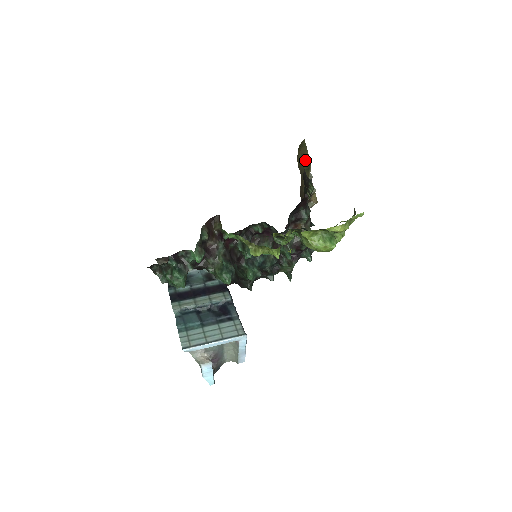
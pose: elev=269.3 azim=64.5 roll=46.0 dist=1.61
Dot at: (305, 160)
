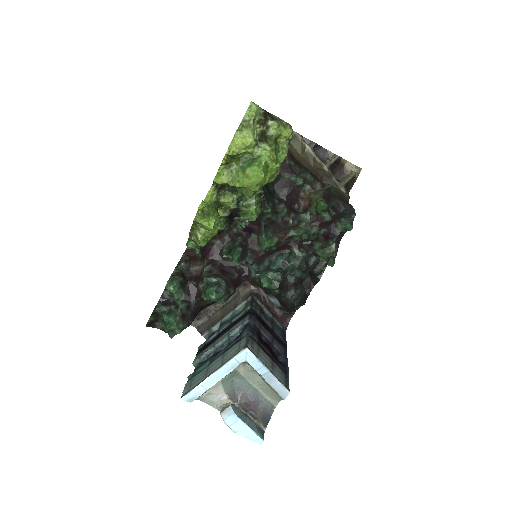
Dot at: occluded
